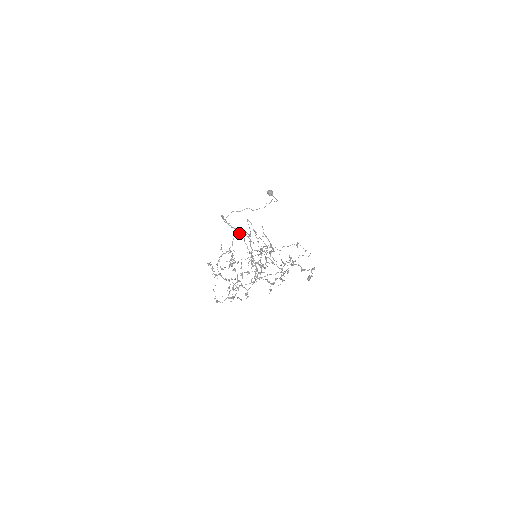
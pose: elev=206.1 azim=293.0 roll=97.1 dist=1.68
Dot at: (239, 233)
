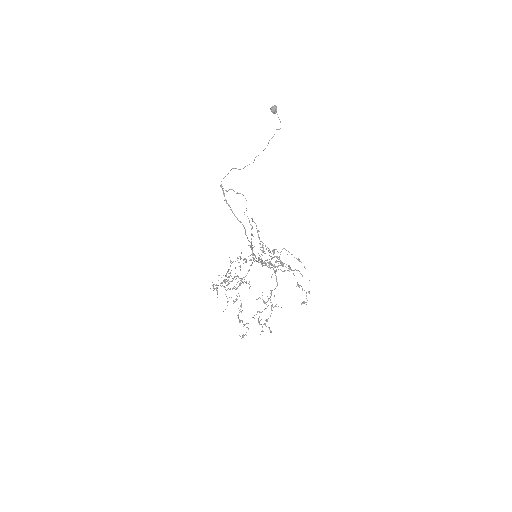
Dot at: occluded
